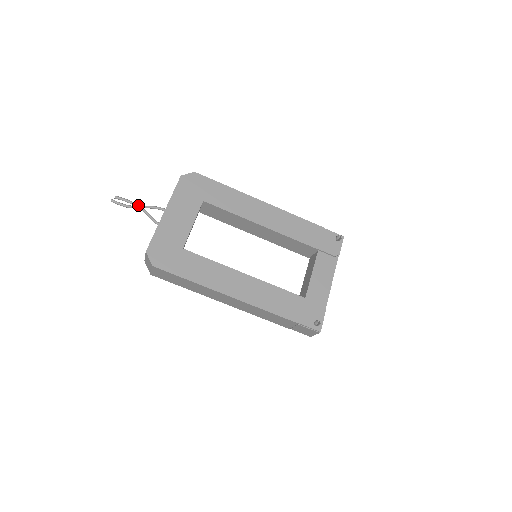
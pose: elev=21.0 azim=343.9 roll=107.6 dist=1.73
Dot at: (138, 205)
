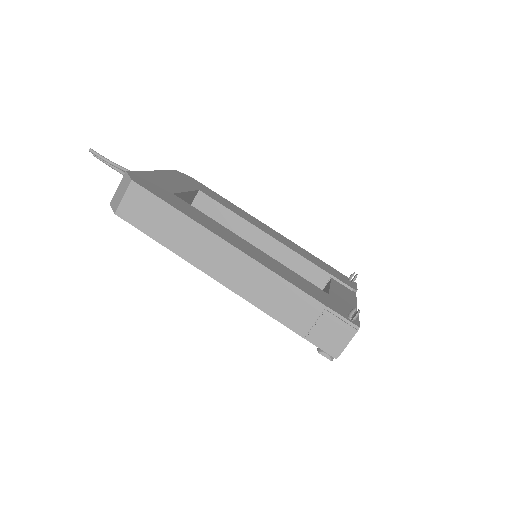
Dot at: (119, 168)
